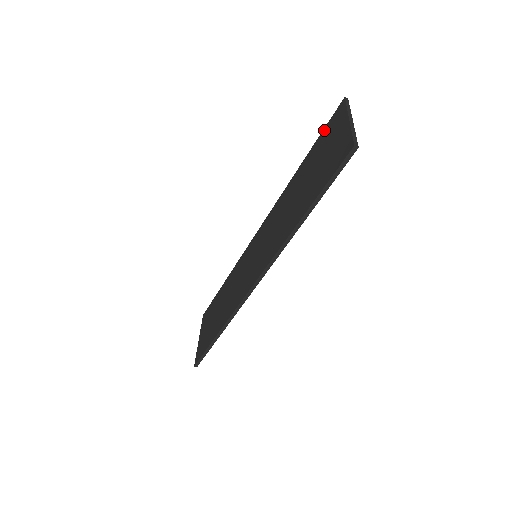
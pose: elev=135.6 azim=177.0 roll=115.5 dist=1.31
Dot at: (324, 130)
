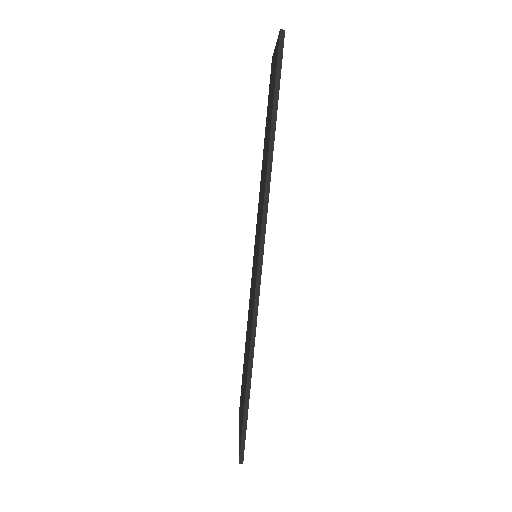
Dot at: (268, 96)
